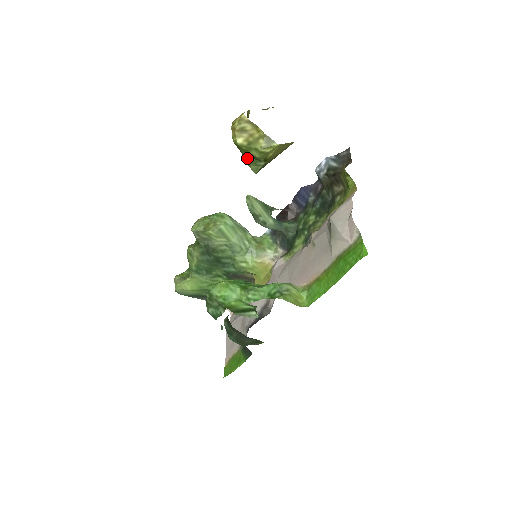
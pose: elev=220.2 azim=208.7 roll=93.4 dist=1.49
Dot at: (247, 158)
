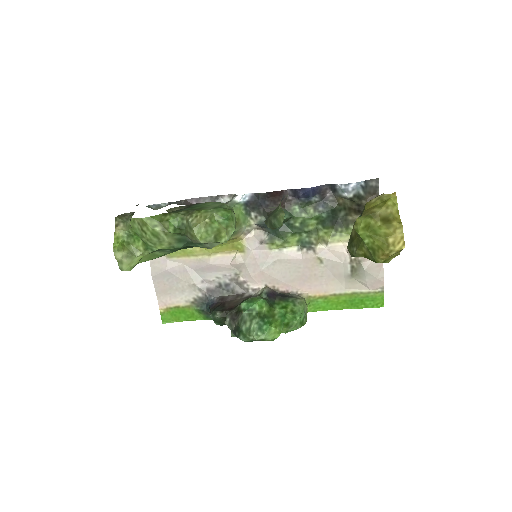
Dot at: occluded
